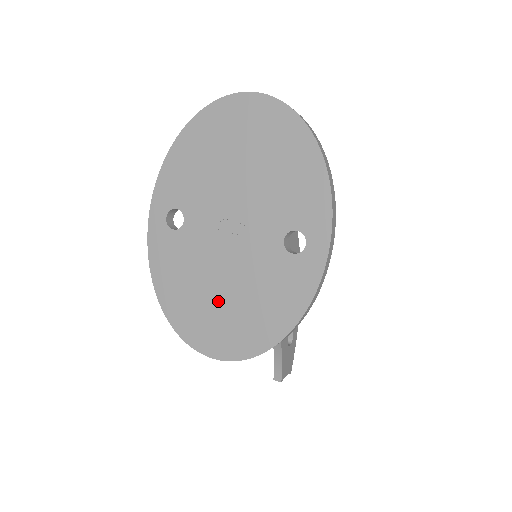
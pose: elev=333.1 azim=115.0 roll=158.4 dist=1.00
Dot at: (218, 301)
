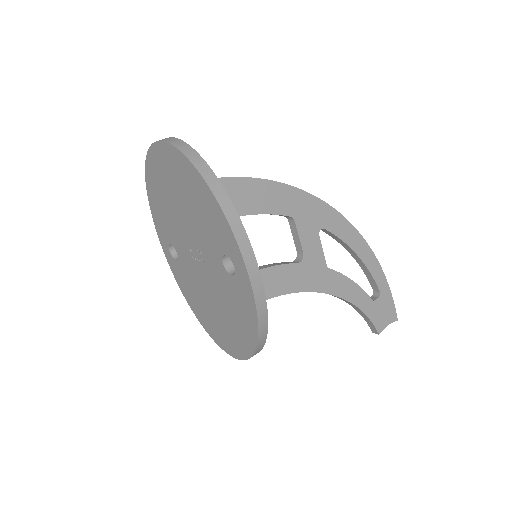
Dot at: (216, 314)
